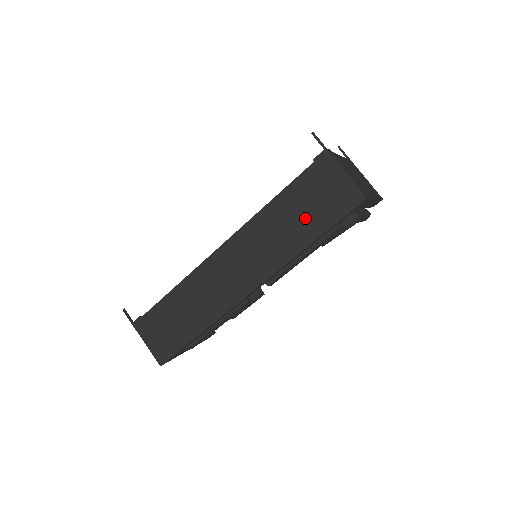
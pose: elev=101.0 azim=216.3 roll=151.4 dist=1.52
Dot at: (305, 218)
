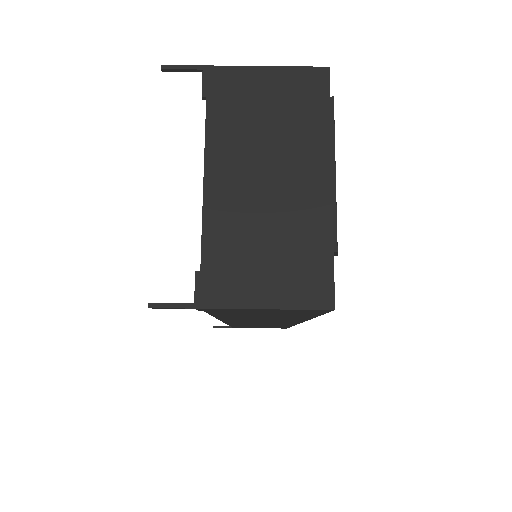
Dot at: occluded
